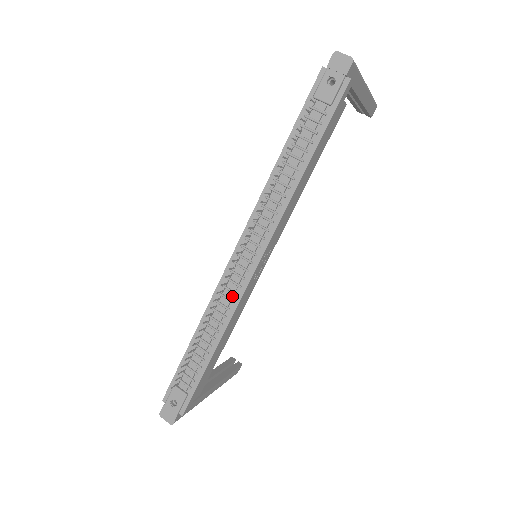
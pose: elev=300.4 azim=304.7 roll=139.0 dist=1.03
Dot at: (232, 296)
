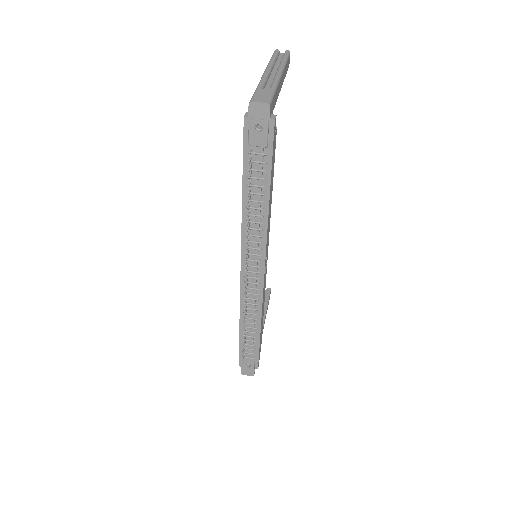
Dot at: (255, 296)
